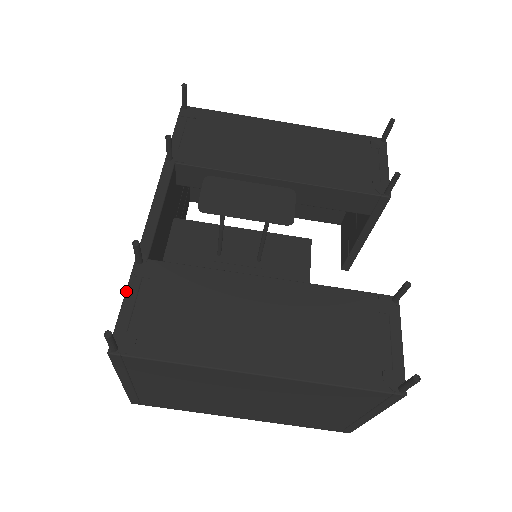
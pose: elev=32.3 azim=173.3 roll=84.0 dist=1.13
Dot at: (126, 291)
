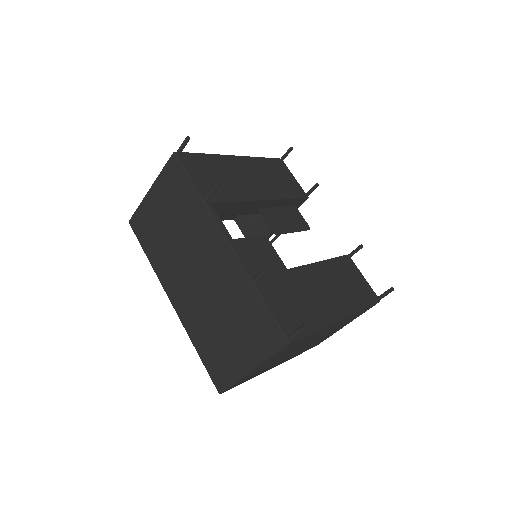
Dot at: (265, 302)
